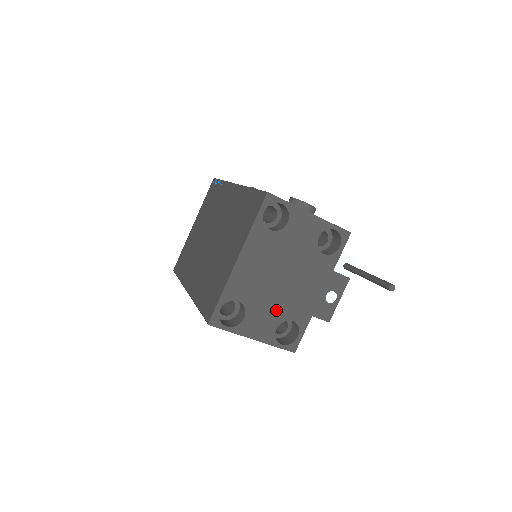
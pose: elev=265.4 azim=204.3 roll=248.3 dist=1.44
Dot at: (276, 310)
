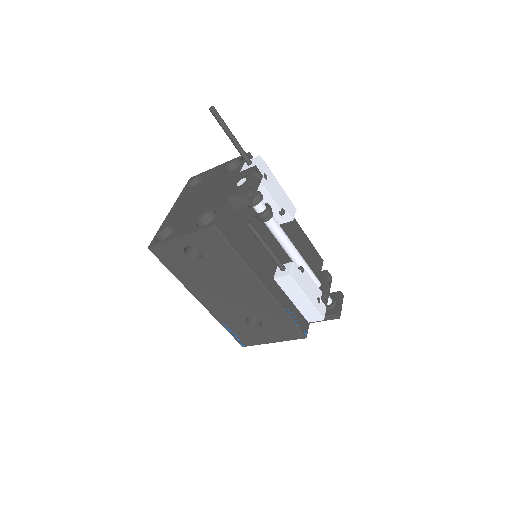
Dot at: (197, 214)
